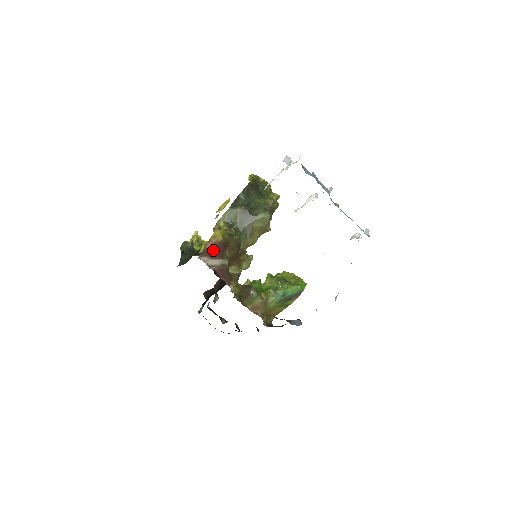
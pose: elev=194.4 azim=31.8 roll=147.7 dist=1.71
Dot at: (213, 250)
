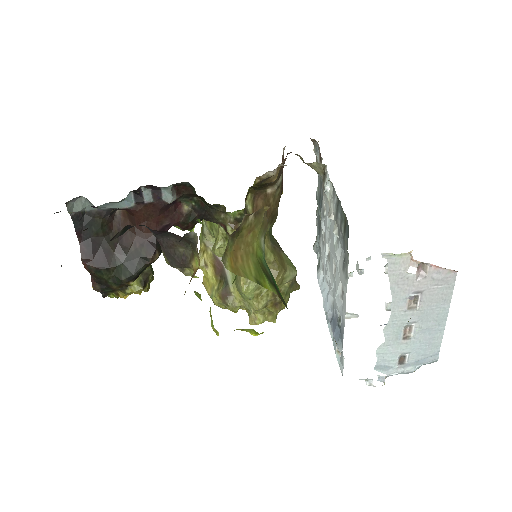
Dot at: occluded
